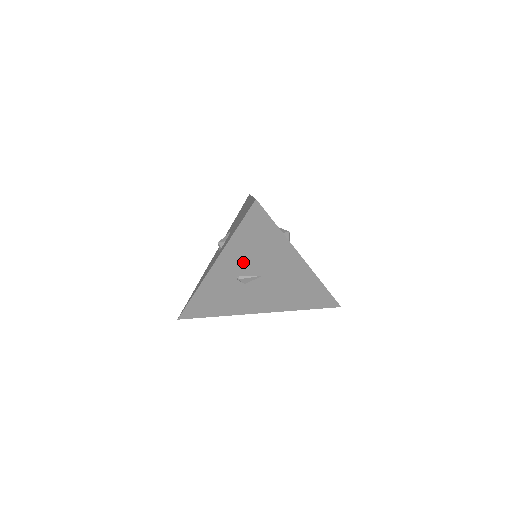
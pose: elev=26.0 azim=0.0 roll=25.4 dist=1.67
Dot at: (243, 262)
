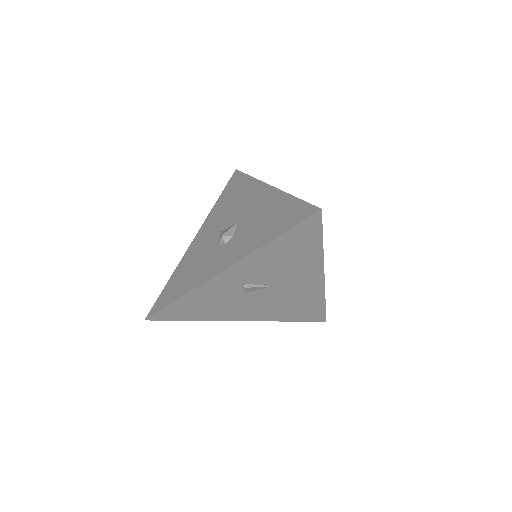
Dot at: (261, 271)
